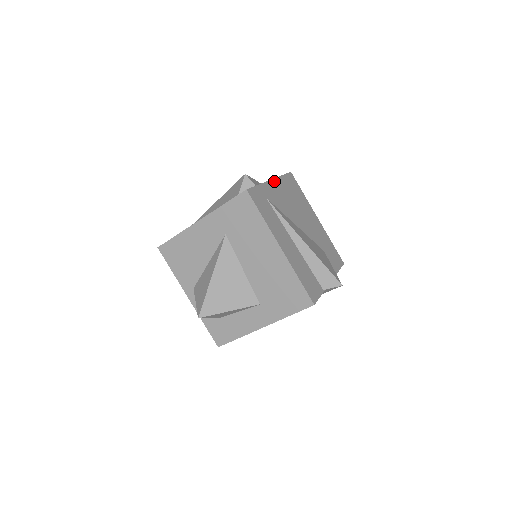
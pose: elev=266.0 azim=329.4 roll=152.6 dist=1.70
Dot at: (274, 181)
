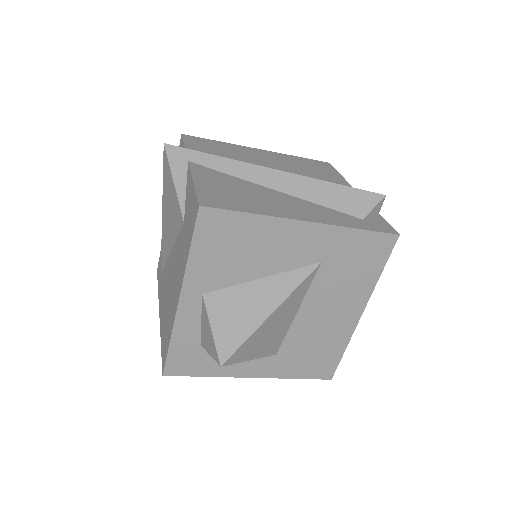
Dot at: occluded
